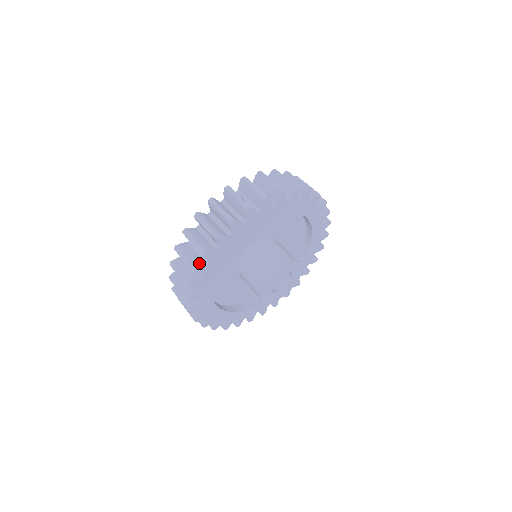
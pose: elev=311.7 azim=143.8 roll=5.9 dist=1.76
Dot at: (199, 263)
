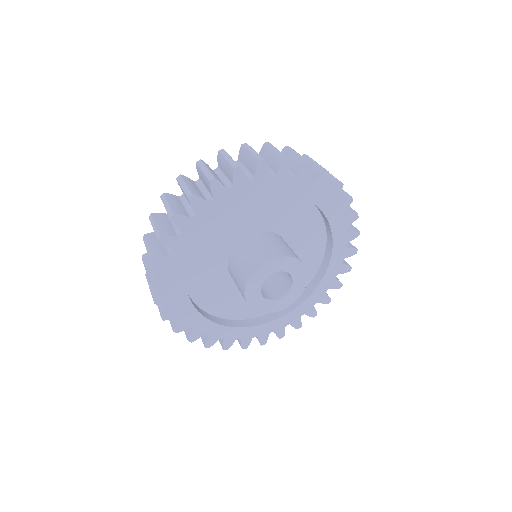
Dot at: (157, 272)
